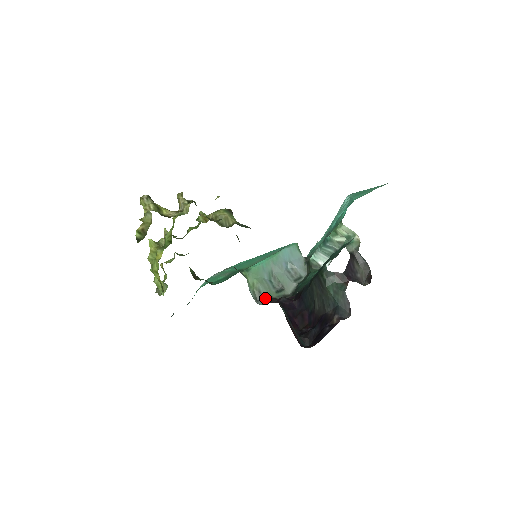
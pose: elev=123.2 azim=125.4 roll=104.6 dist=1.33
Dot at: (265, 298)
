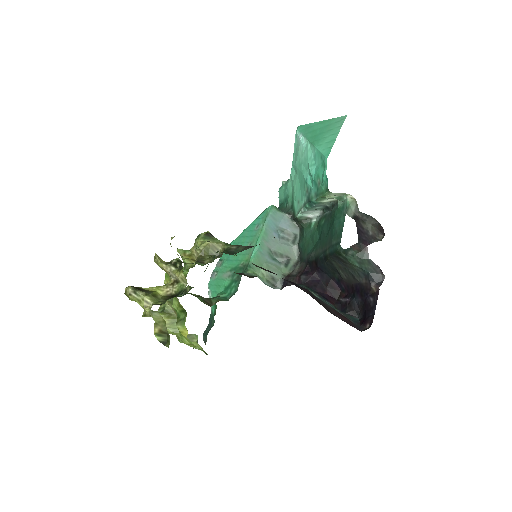
Dot at: (281, 280)
